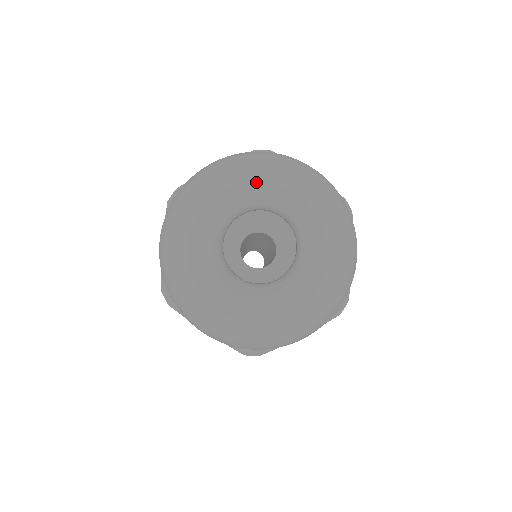
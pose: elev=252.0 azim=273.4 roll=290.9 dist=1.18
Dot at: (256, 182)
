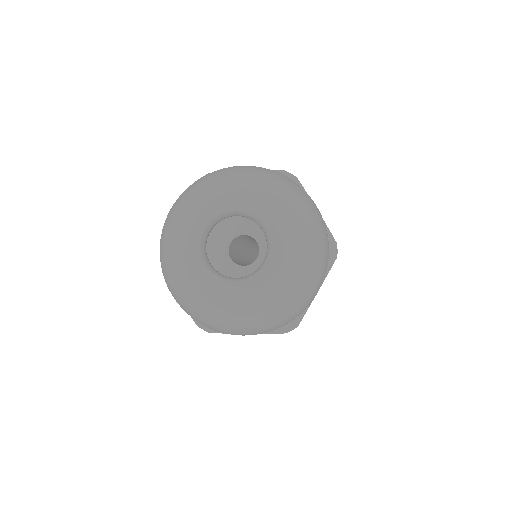
Dot at: (203, 204)
